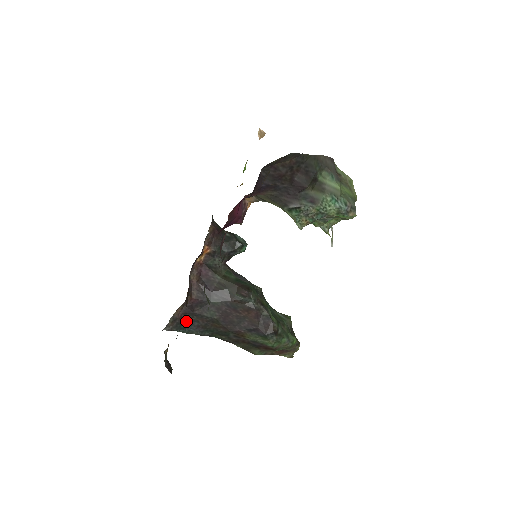
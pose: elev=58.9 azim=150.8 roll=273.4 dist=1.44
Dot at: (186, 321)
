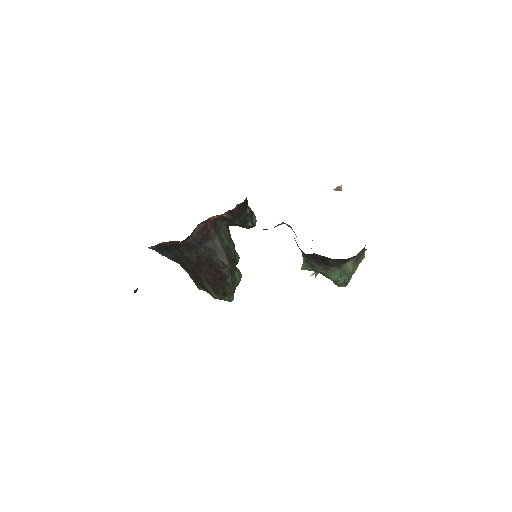
Dot at: (168, 249)
